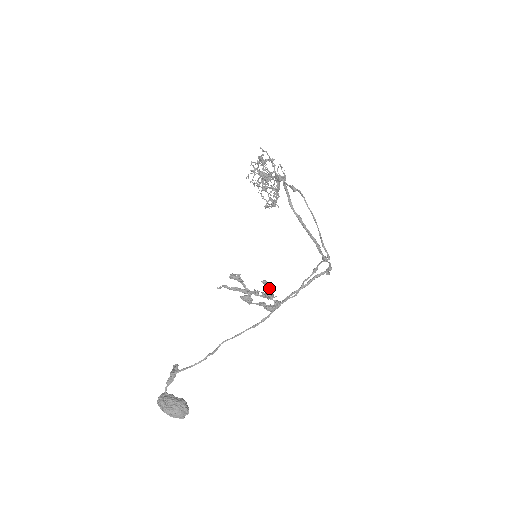
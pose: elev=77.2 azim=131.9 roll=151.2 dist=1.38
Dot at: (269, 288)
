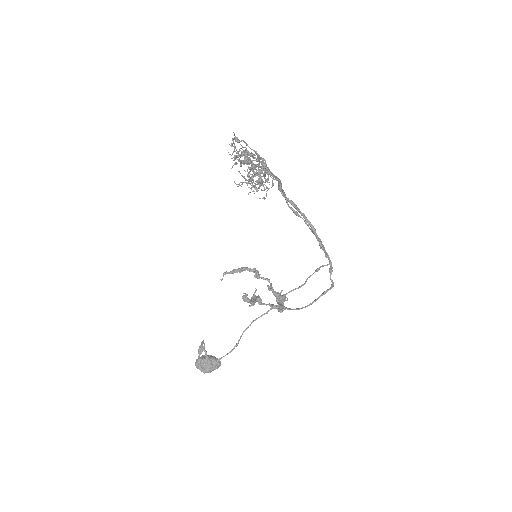
Dot at: (283, 310)
